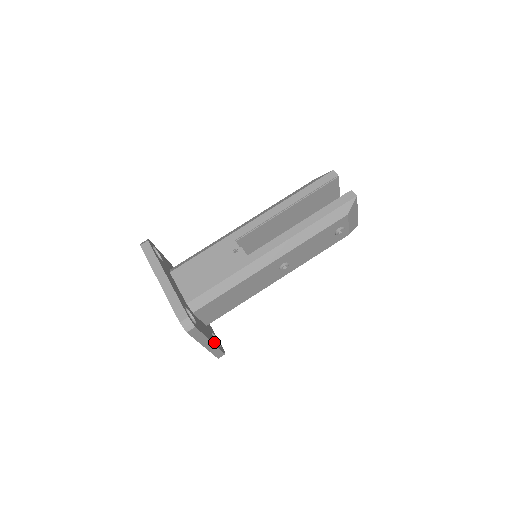
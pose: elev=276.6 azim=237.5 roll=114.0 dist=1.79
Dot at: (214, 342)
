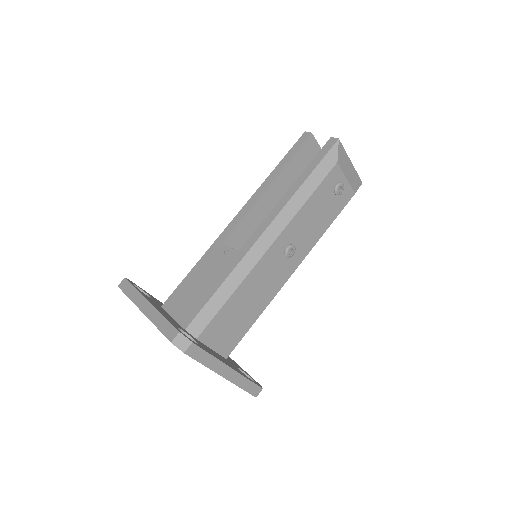
Dot at: occluded
